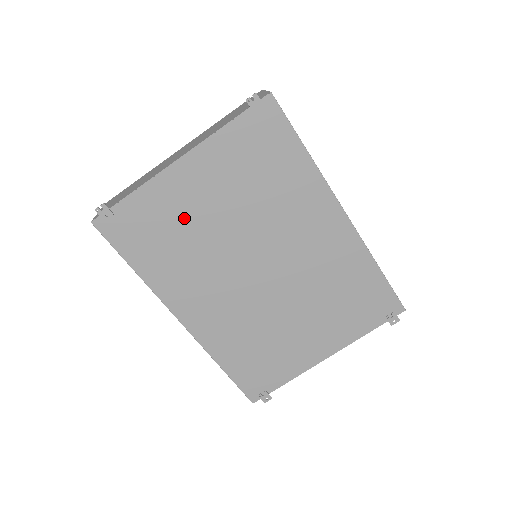
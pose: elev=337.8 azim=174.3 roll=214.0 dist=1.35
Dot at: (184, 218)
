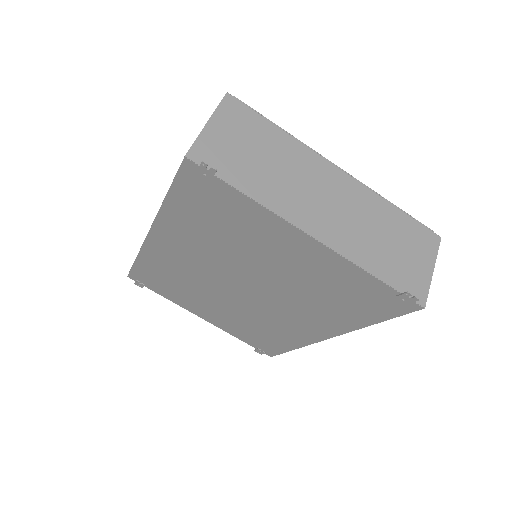
Dot at: (251, 240)
